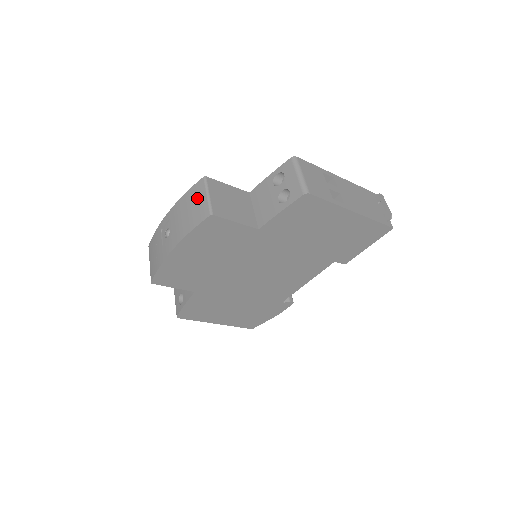
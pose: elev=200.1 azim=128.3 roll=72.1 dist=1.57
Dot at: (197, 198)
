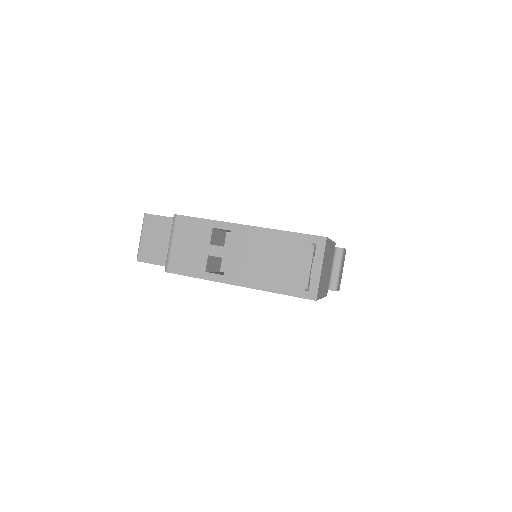
Dot at: occluded
